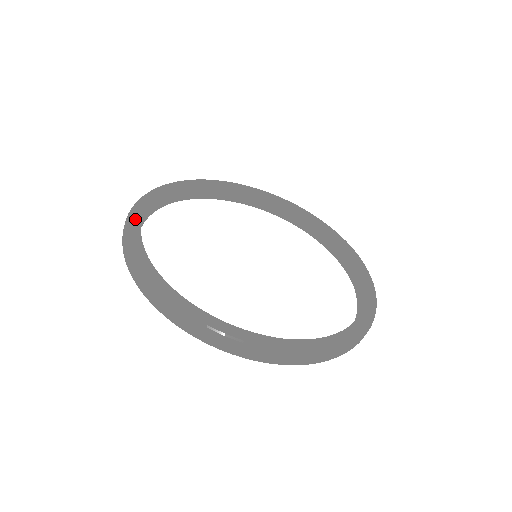
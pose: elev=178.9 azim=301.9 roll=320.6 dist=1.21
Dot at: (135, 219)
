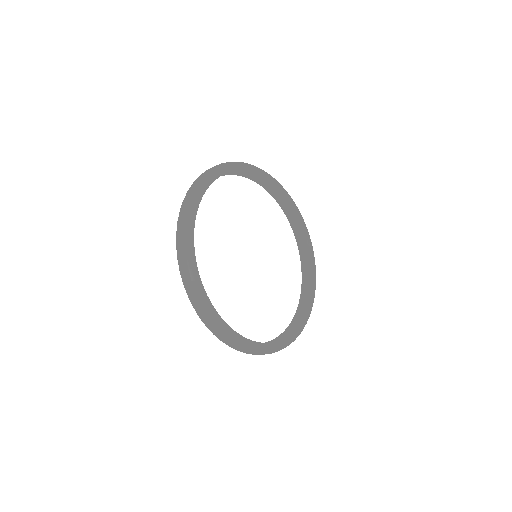
Dot at: (193, 255)
